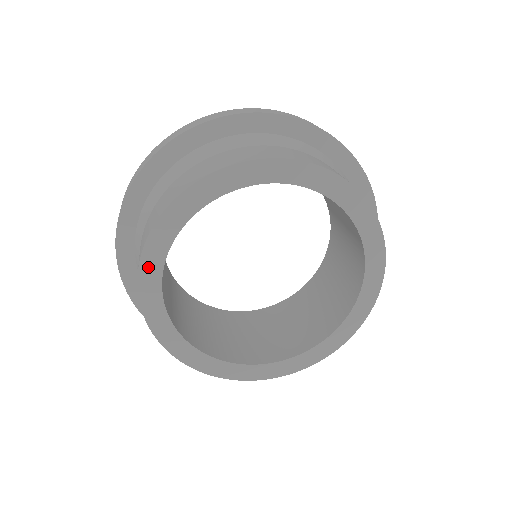
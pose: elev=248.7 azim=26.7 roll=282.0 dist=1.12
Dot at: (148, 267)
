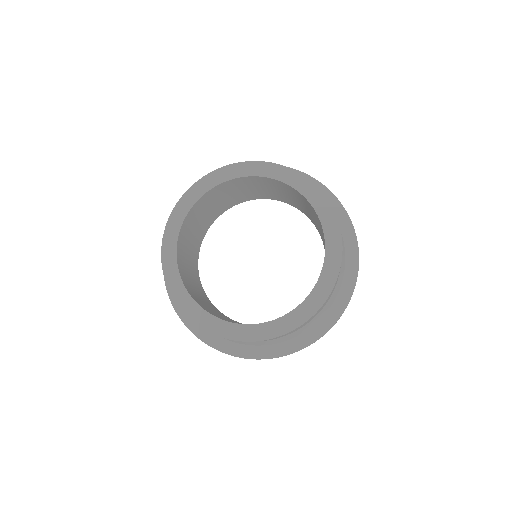
Dot at: (179, 296)
